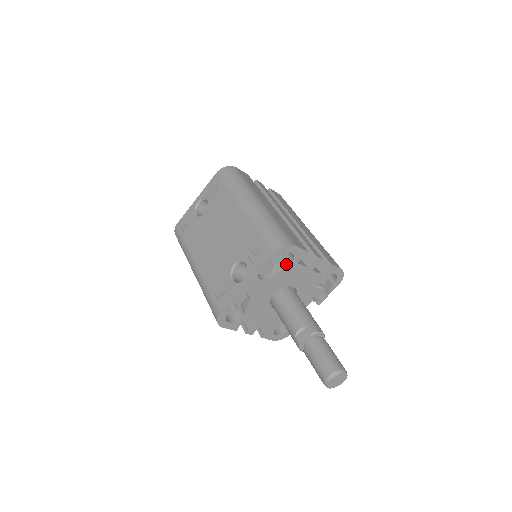
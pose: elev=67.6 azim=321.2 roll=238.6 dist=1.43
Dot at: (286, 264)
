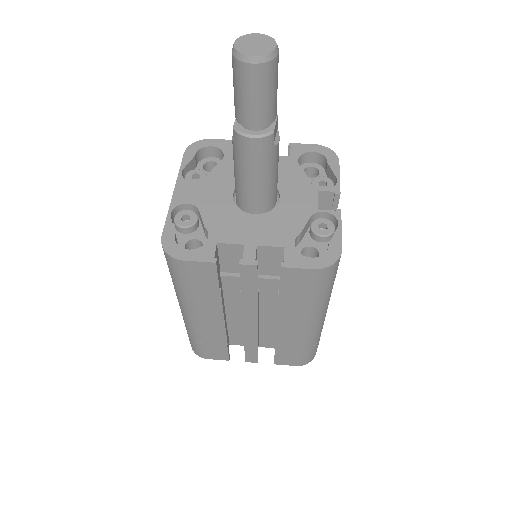
Dot at: (222, 164)
